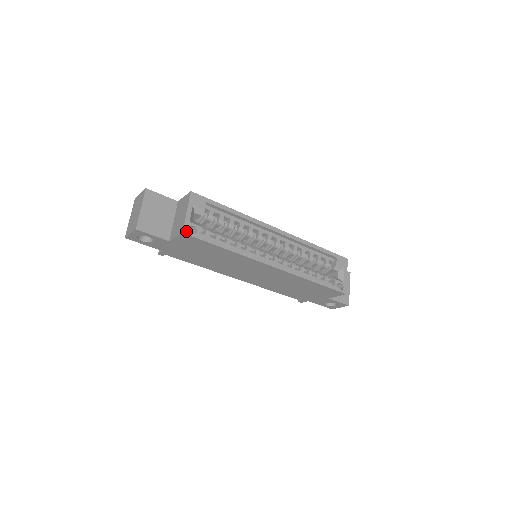
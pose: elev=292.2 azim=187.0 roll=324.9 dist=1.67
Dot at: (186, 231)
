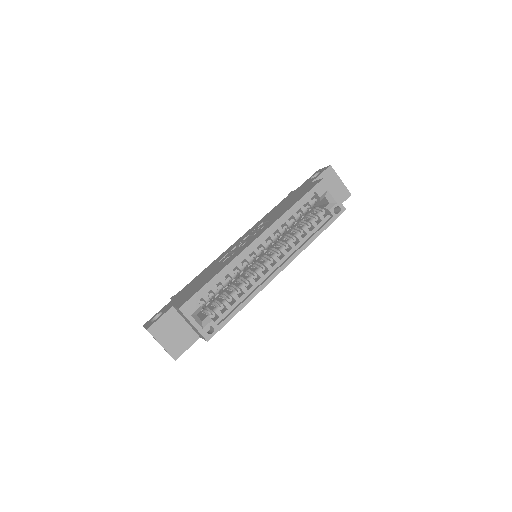
Dot at: (208, 337)
